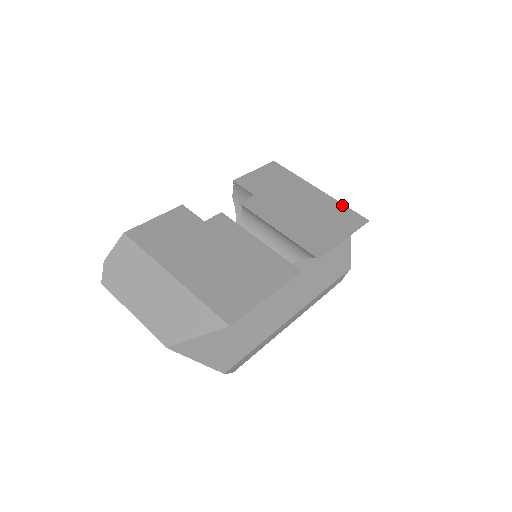
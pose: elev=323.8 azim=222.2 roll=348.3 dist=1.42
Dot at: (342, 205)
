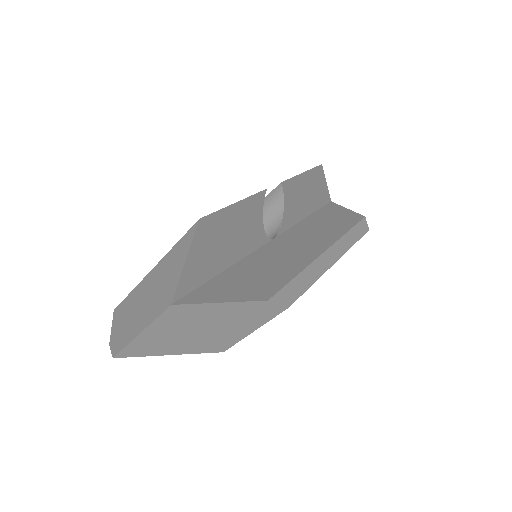
Dot at: occluded
